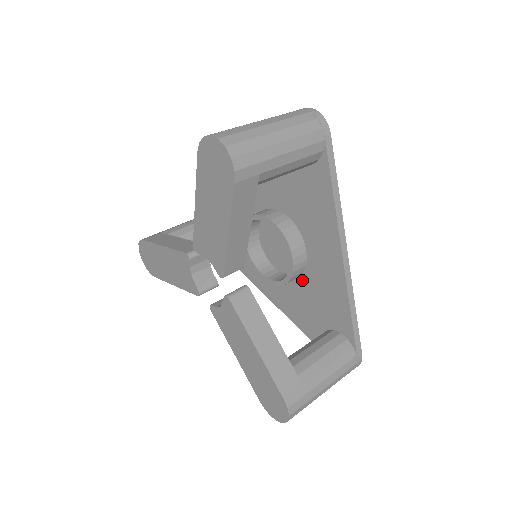
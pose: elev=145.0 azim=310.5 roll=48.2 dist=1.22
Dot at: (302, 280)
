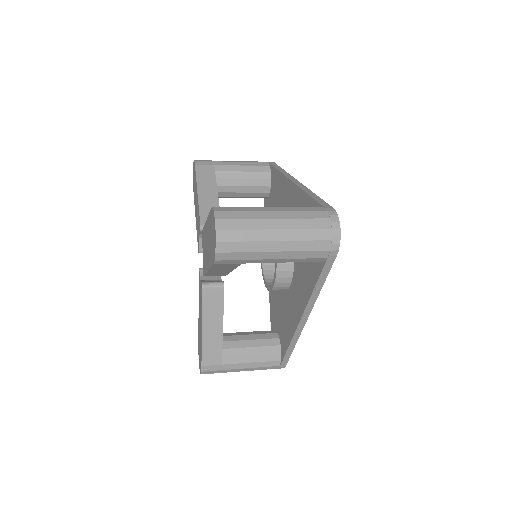
Dot at: occluded
